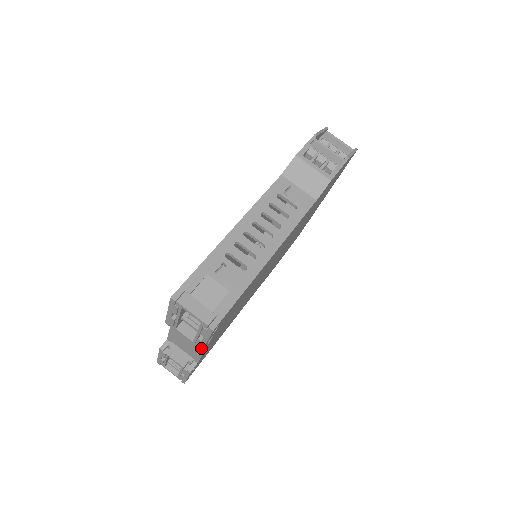
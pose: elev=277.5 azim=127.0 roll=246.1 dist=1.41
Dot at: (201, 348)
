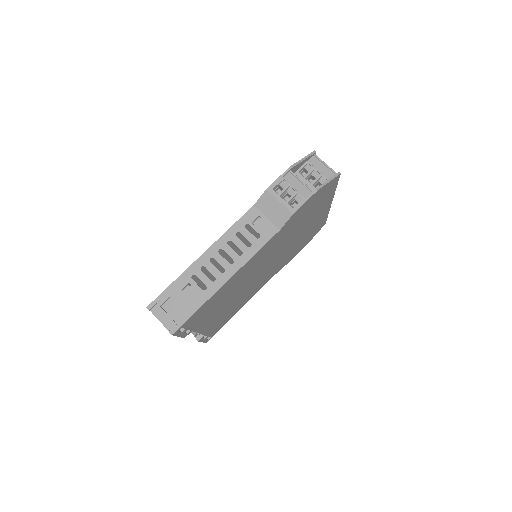
Dot at: (182, 337)
